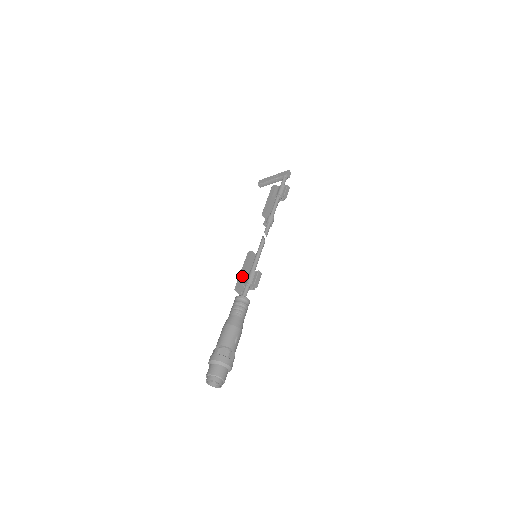
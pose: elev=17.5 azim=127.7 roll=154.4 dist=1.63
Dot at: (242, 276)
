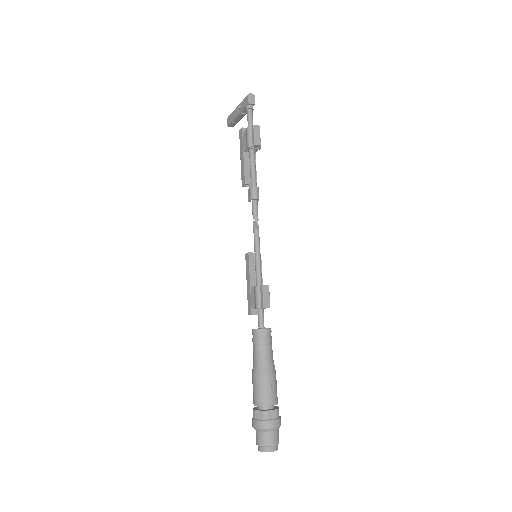
Dot at: (249, 296)
